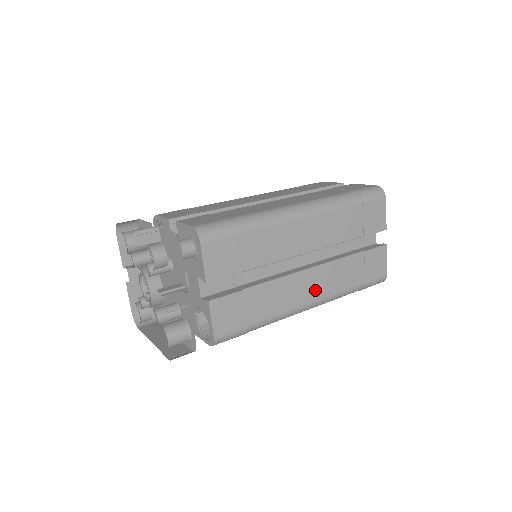
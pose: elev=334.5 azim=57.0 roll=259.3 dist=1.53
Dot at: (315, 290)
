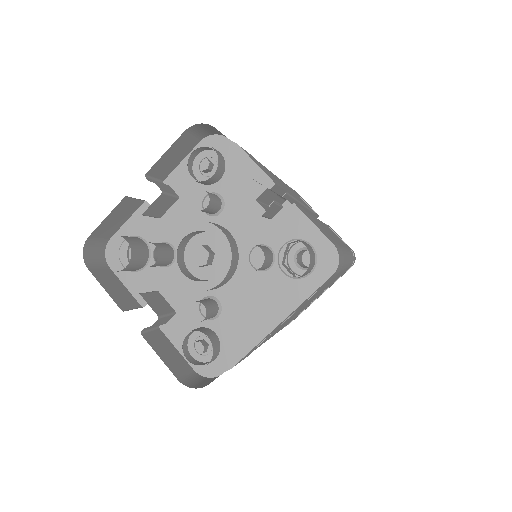
Dot at: occluded
